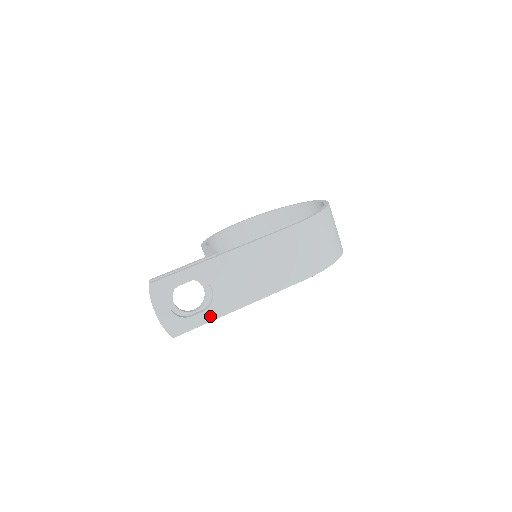
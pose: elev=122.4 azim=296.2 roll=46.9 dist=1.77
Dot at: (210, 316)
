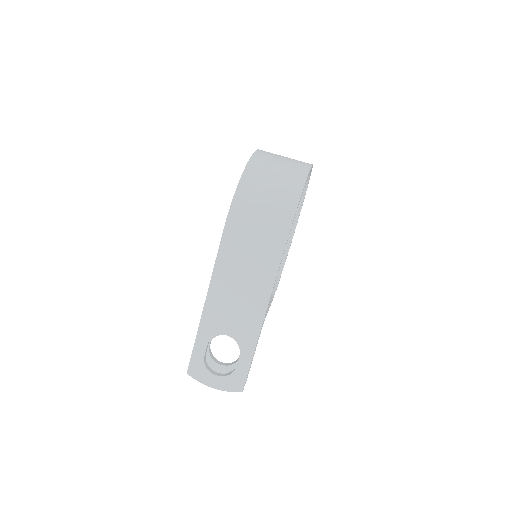
Dot at: (248, 354)
